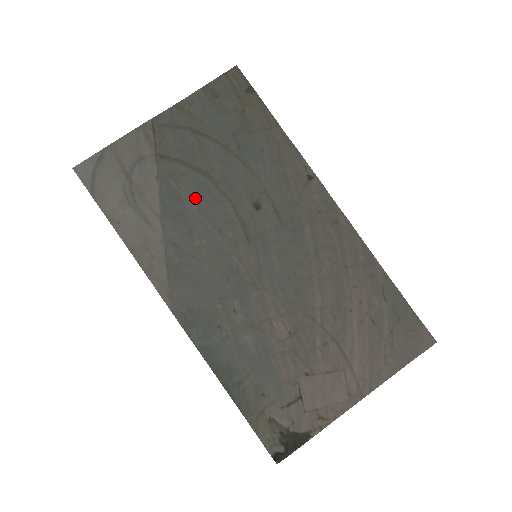
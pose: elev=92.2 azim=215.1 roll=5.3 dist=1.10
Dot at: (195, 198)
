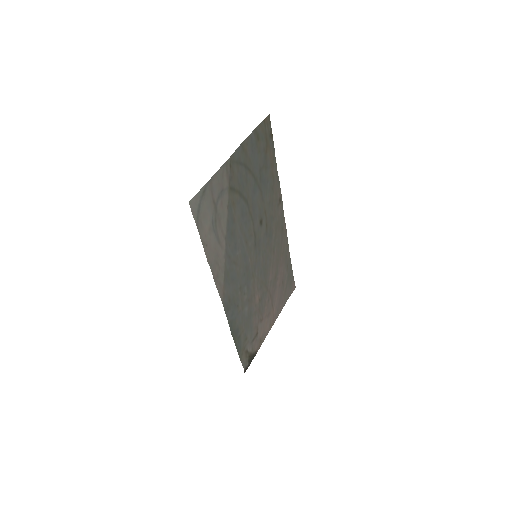
Dot at: (240, 220)
